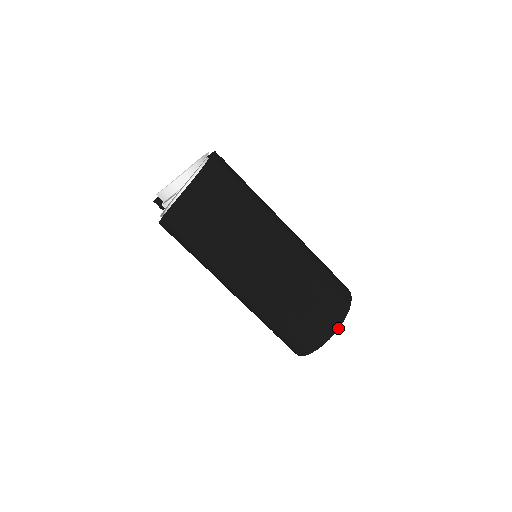
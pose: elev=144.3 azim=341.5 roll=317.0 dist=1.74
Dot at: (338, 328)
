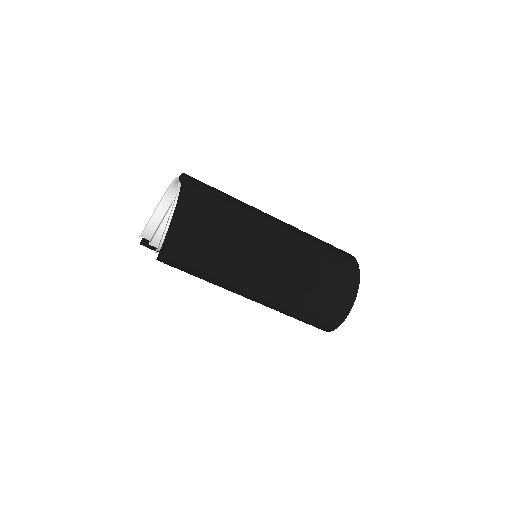
Dot at: (358, 288)
